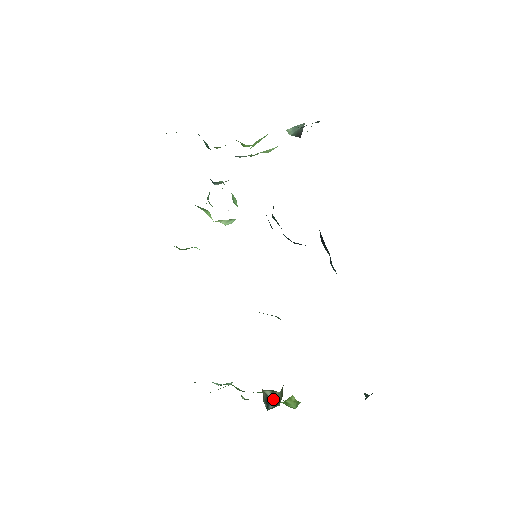
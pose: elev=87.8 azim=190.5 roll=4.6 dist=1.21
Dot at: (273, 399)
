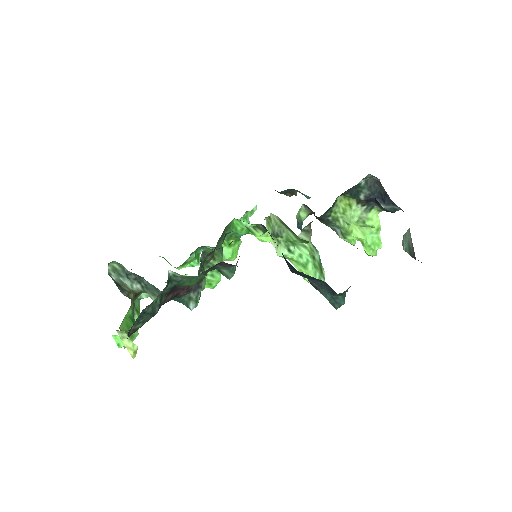
Dot at: (123, 294)
